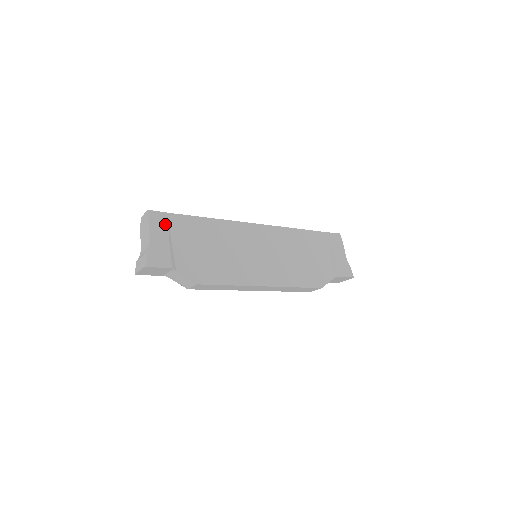
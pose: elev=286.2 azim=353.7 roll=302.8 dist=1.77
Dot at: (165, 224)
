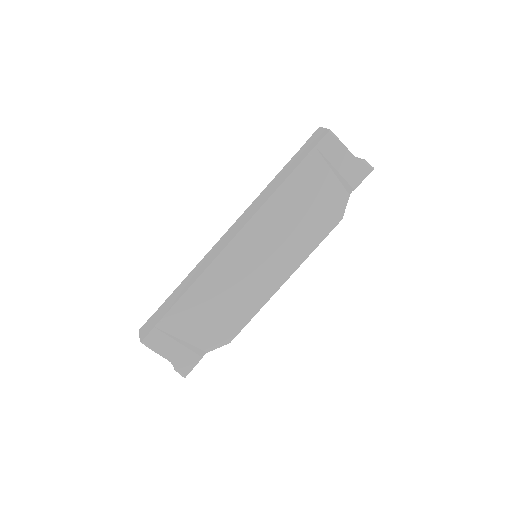
Dot at: (163, 336)
